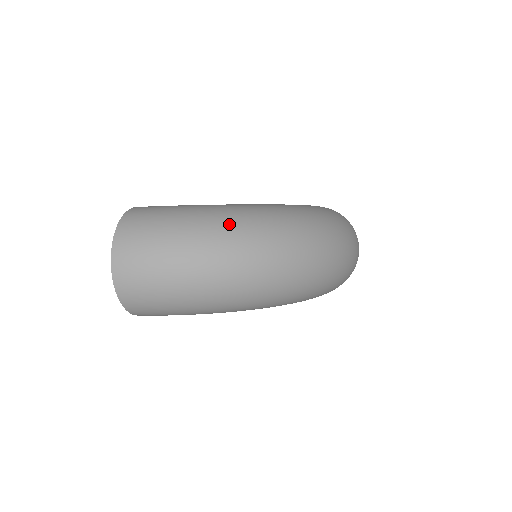
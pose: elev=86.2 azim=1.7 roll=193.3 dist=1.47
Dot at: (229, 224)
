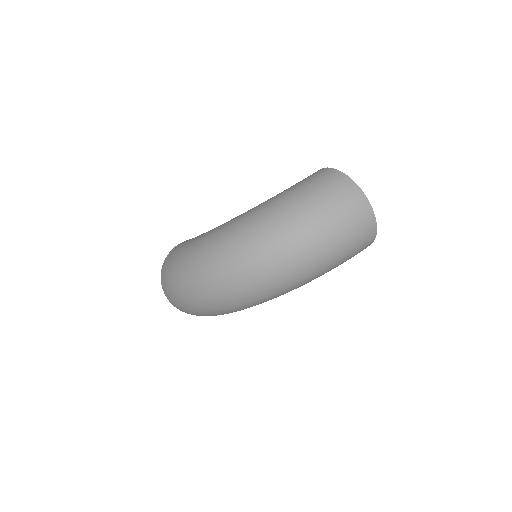
Dot at: (194, 261)
